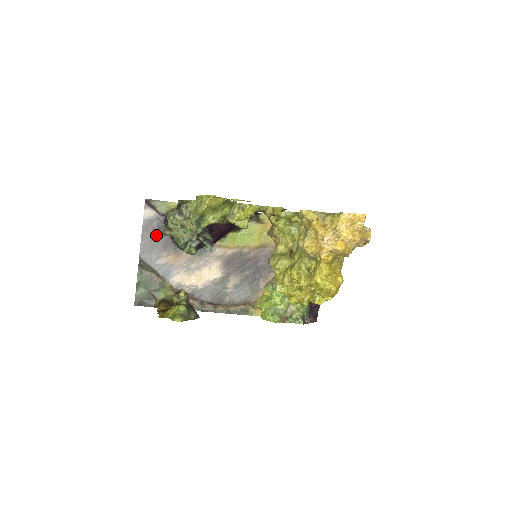
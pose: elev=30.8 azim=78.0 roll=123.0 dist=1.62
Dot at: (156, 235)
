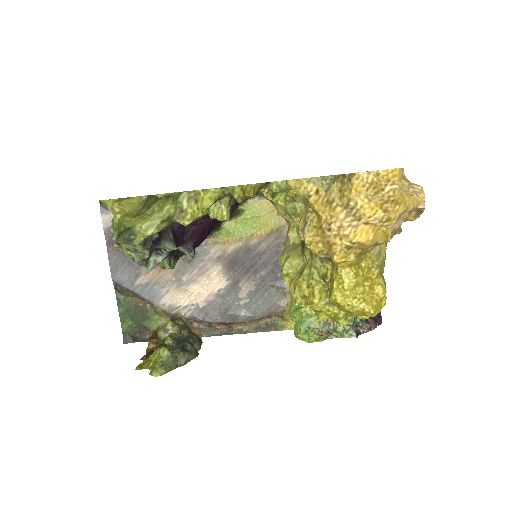
Dot at: occluded
